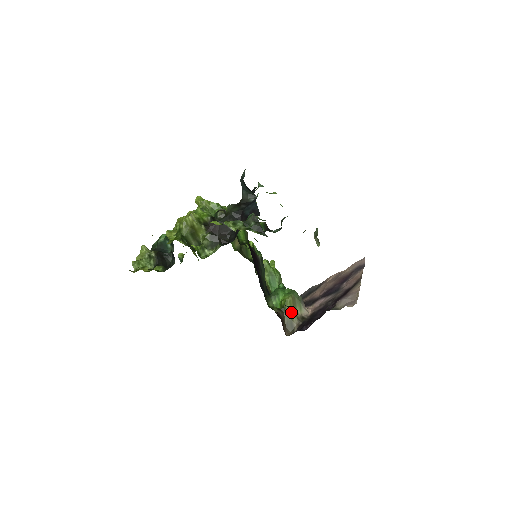
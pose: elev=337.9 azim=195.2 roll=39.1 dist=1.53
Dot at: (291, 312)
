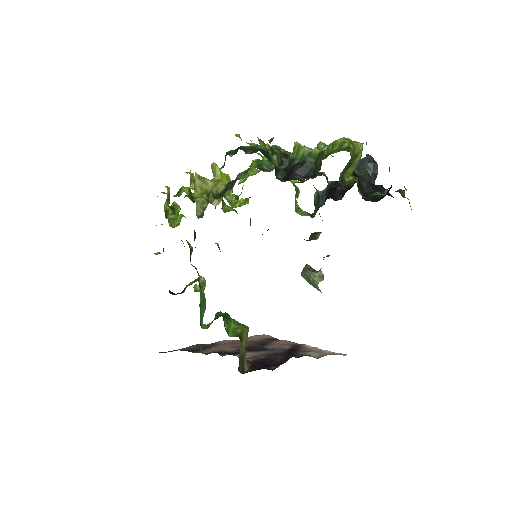
Dot at: (244, 346)
